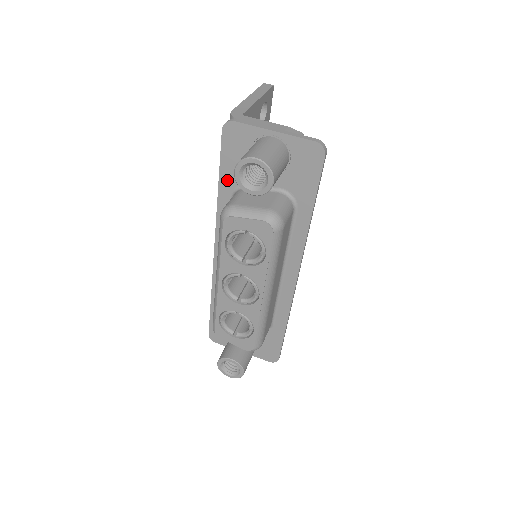
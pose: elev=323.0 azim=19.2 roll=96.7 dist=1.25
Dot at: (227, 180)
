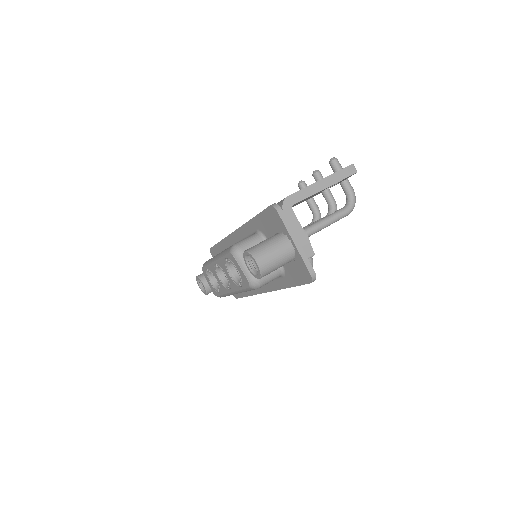
Dot at: (258, 223)
